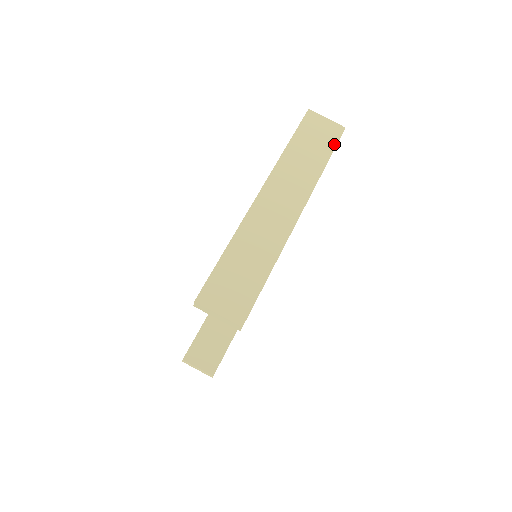
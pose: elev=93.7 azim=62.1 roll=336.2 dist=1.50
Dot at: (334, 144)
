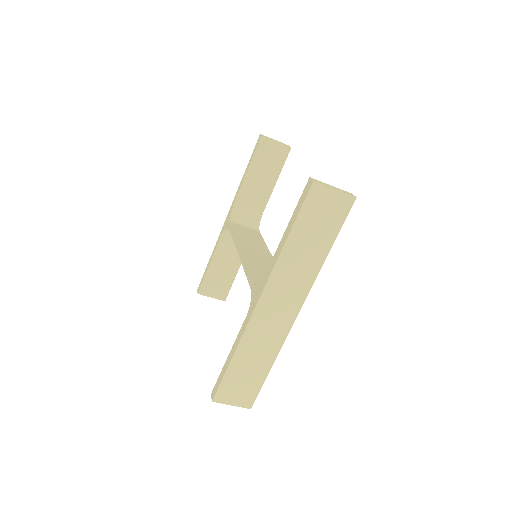
Dot at: (340, 225)
